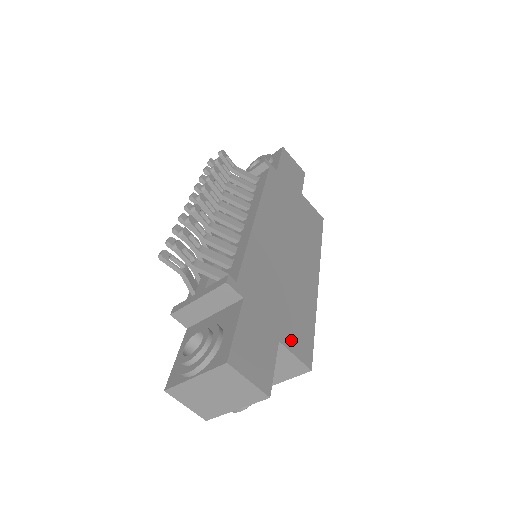
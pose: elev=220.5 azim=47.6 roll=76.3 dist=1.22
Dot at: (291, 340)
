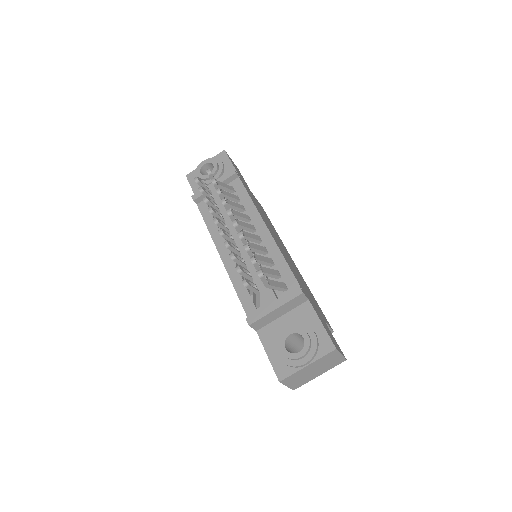
Dot at: (323, 316)
